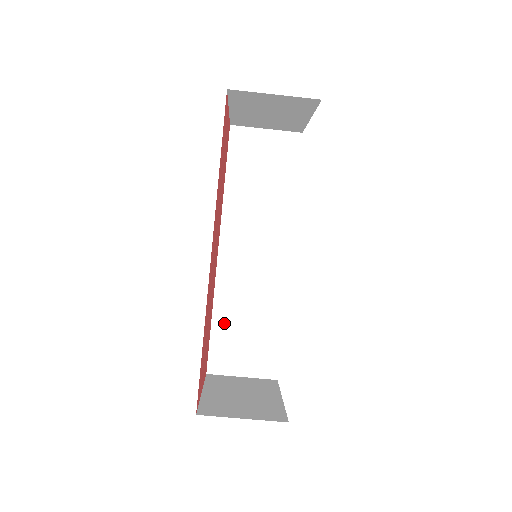
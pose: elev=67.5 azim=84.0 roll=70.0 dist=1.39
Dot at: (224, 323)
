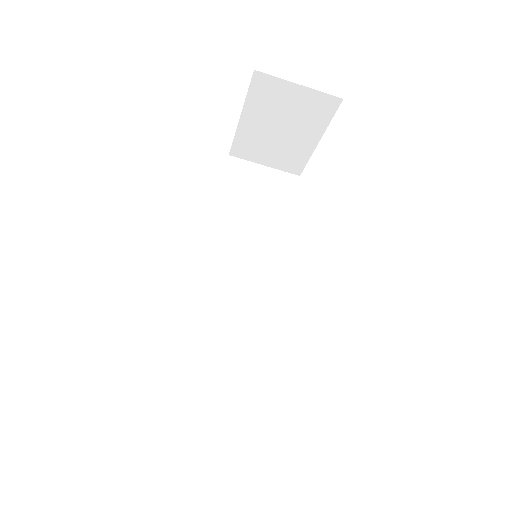
Dot at: (195, 359)
